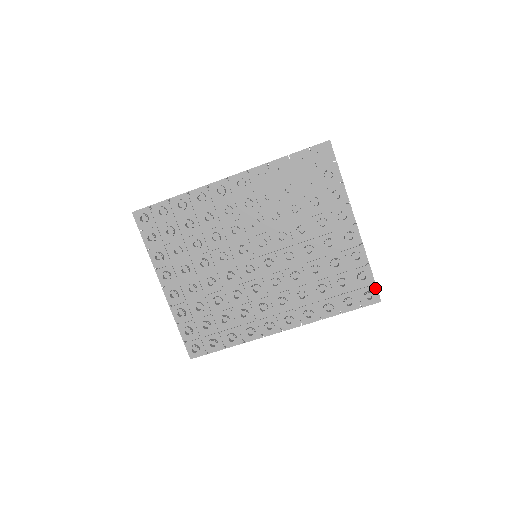
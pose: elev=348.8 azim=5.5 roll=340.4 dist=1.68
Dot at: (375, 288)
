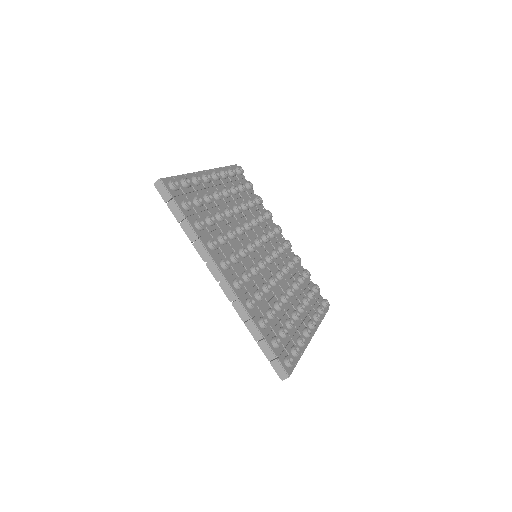
Dot at: (294, 367)
